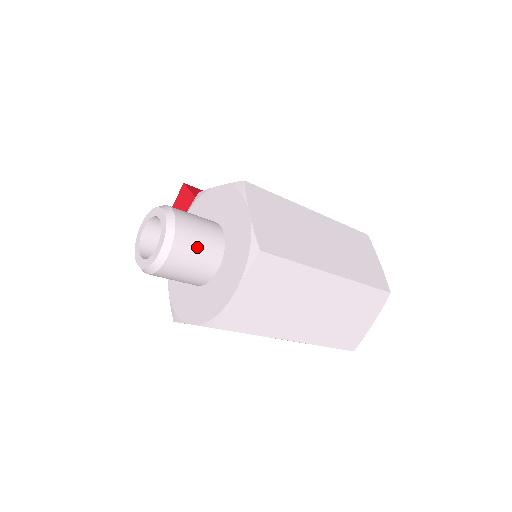
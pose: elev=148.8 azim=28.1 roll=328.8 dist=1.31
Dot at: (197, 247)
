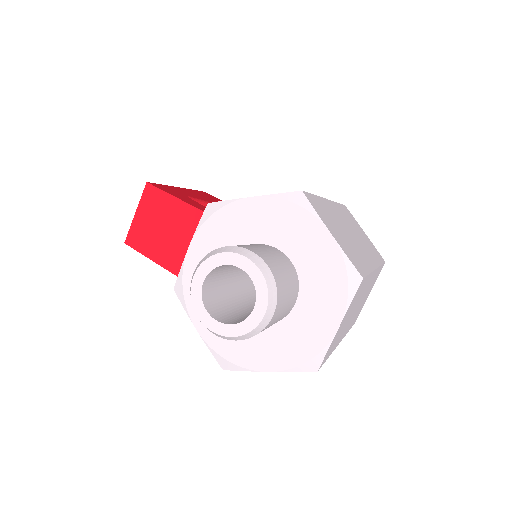
Dot at: (288, 291)
